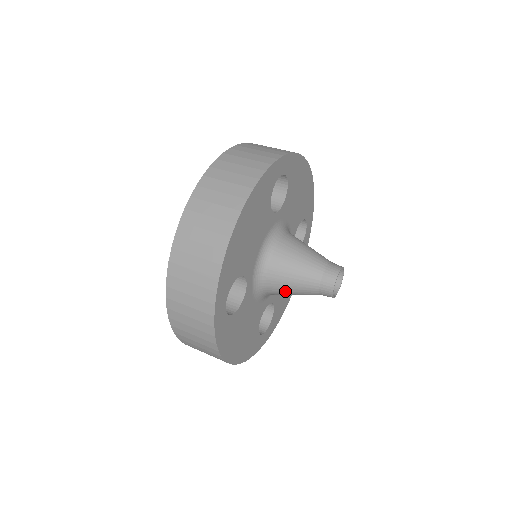
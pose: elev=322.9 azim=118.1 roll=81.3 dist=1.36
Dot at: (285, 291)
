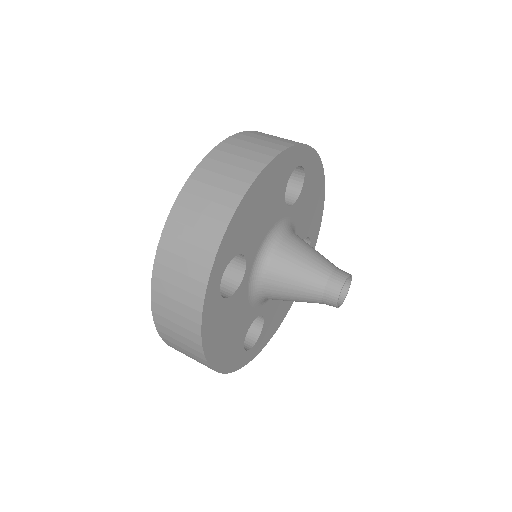
Dot at: (284, 292)
